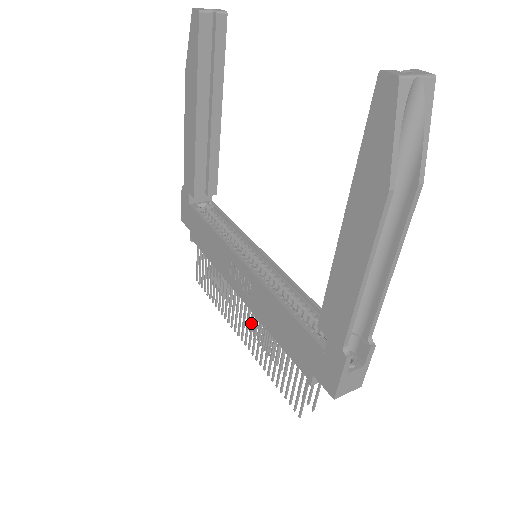
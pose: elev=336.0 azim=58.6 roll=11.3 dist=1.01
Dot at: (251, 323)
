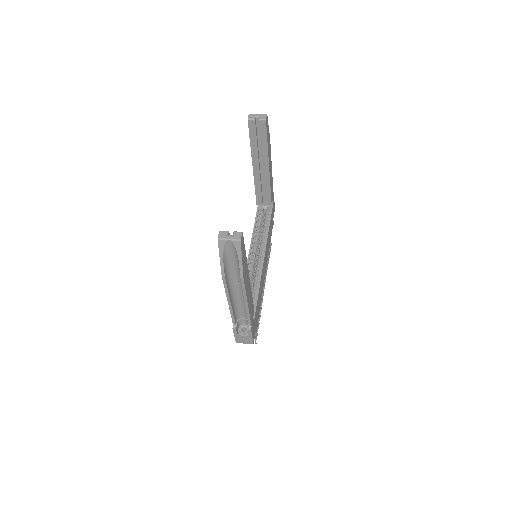
Dot at: occluded
